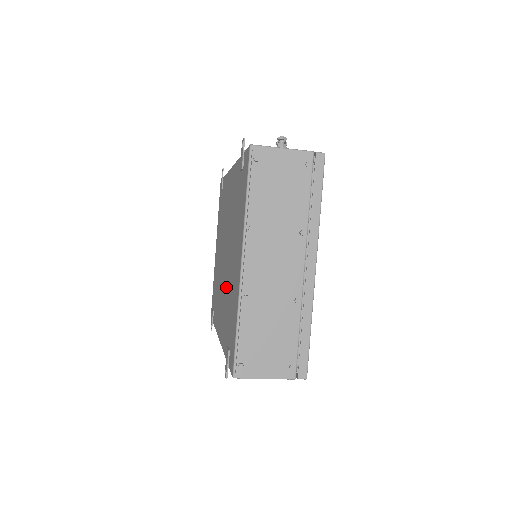
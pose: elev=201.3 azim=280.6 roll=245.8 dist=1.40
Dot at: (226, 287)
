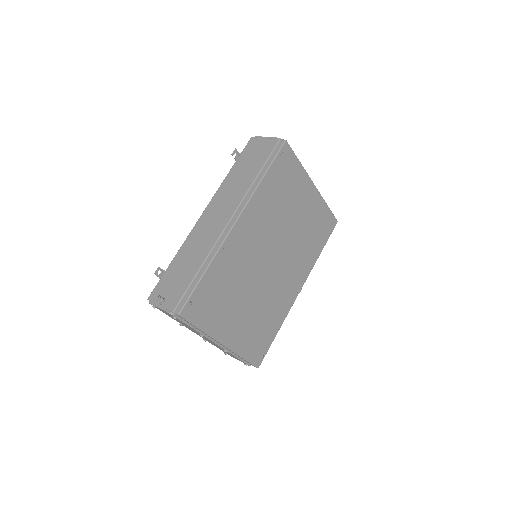
Dot at: occluded
